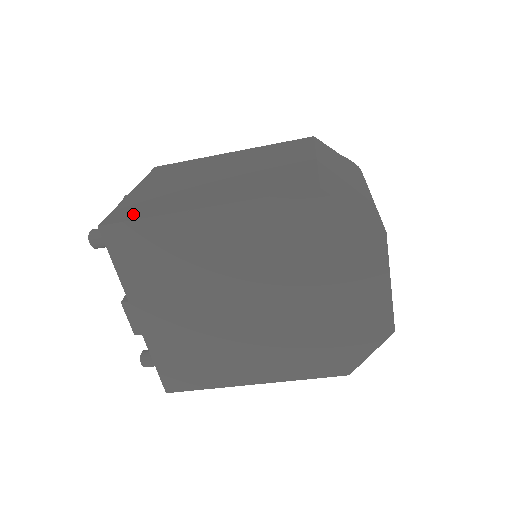
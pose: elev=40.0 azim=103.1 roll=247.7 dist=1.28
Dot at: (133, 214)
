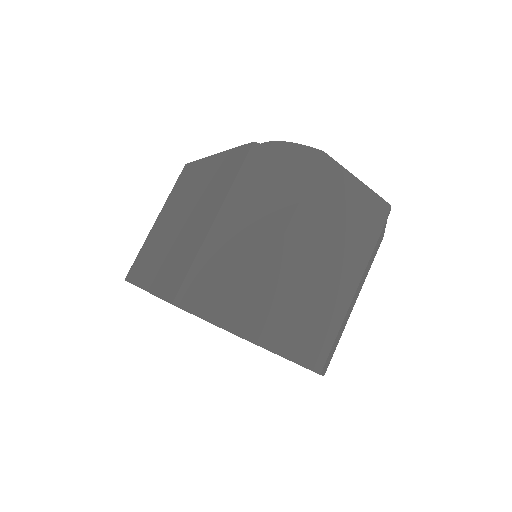
Dot at: (135, 272)
